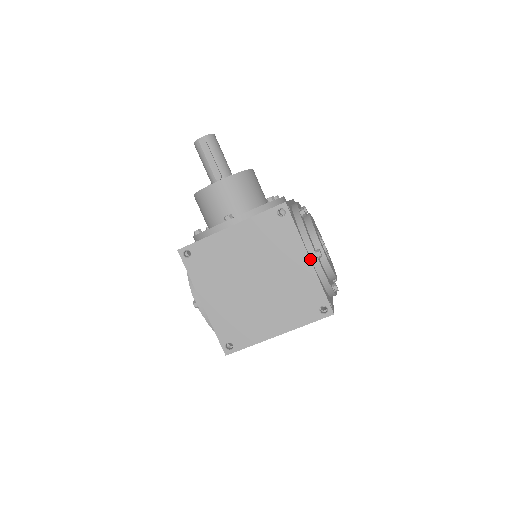
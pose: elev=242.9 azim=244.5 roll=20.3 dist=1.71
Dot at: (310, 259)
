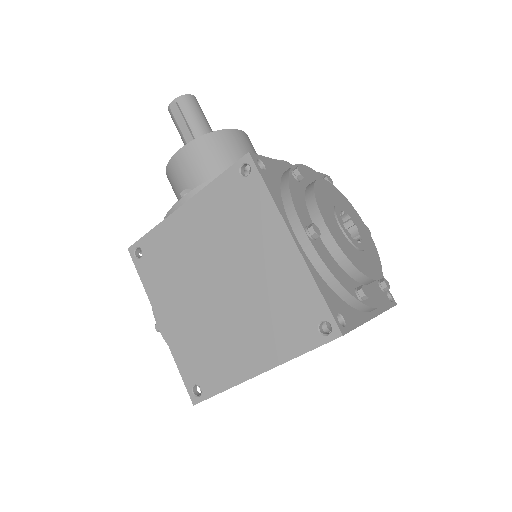
Dot at: (293, 240)
